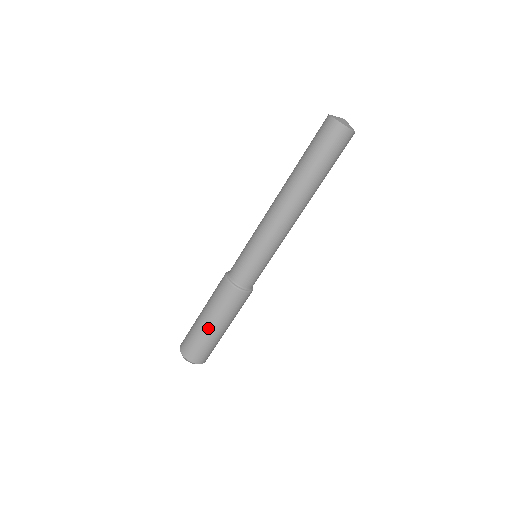
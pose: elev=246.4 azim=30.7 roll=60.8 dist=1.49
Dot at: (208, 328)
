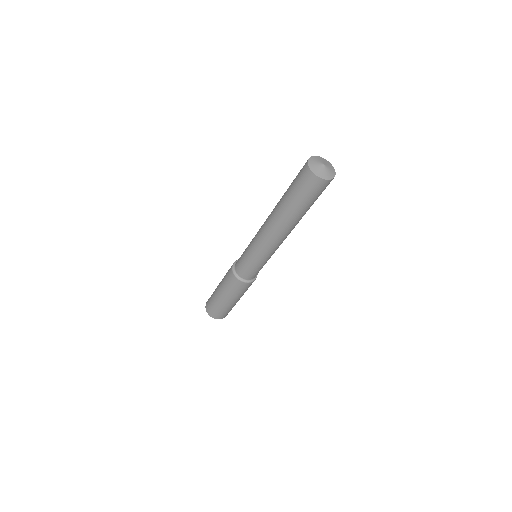
Dot at: (224, 302)
